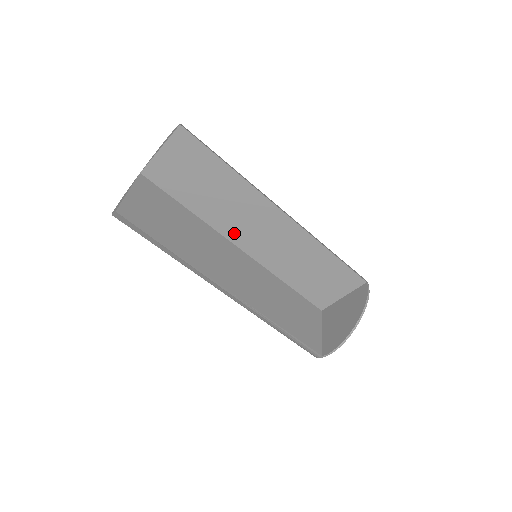
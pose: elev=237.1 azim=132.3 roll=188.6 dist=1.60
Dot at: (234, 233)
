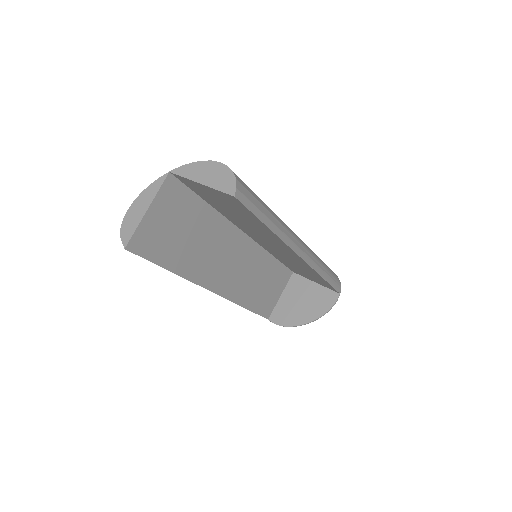
Dot at: (247, 231)
